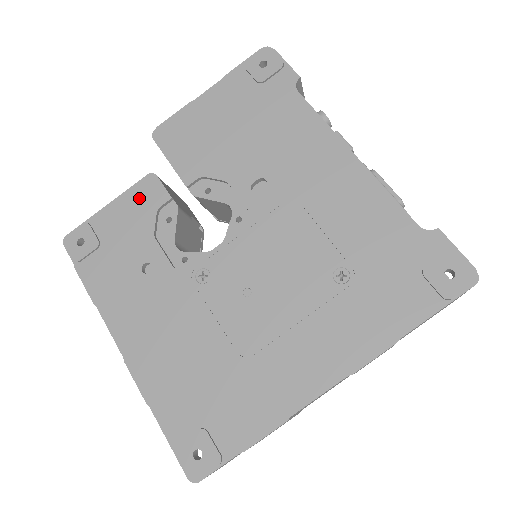
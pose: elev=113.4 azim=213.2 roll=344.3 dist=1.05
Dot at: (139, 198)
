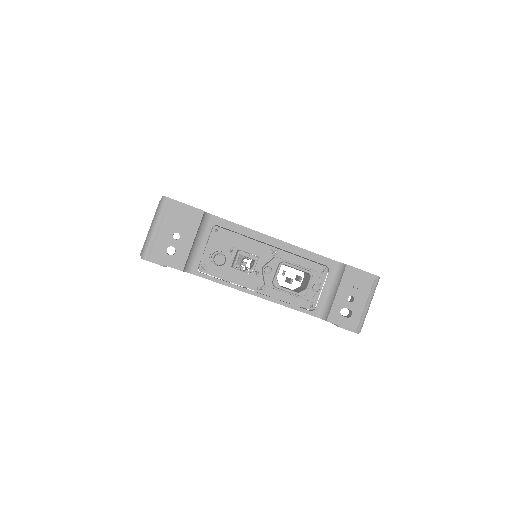
Dot at: occluded
